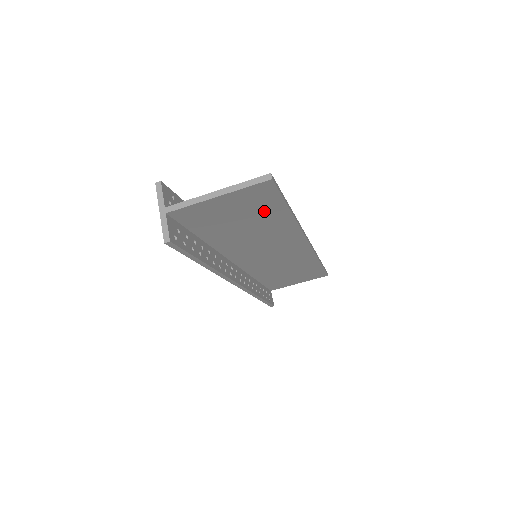
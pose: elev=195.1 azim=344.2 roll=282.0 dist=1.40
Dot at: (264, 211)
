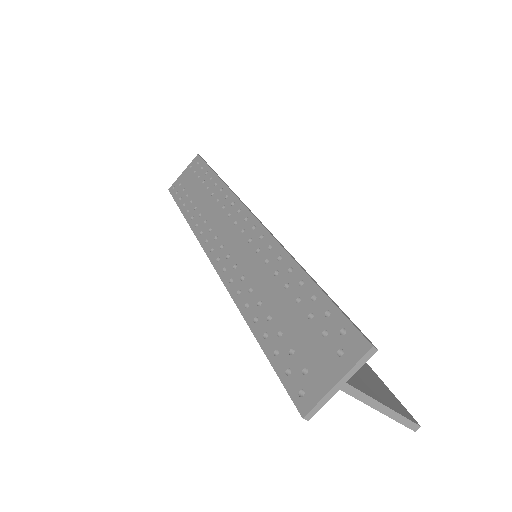
Dot at: occluded
